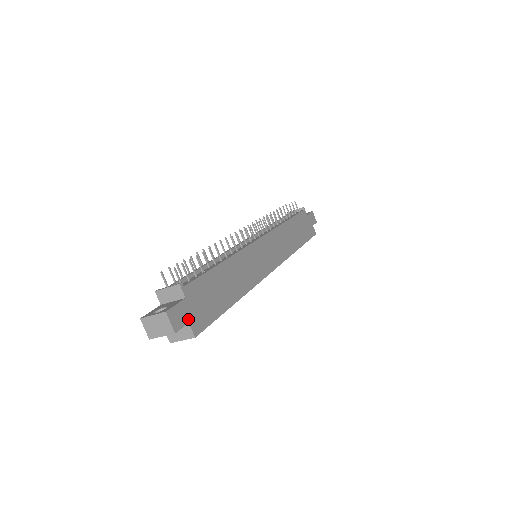
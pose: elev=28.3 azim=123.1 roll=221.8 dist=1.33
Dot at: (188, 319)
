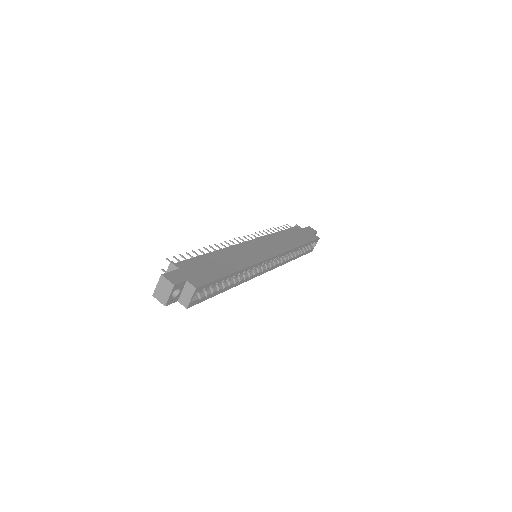
Dot at: (185, 279)
